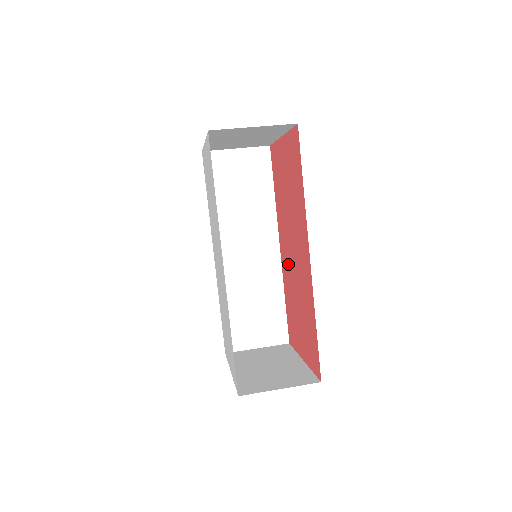
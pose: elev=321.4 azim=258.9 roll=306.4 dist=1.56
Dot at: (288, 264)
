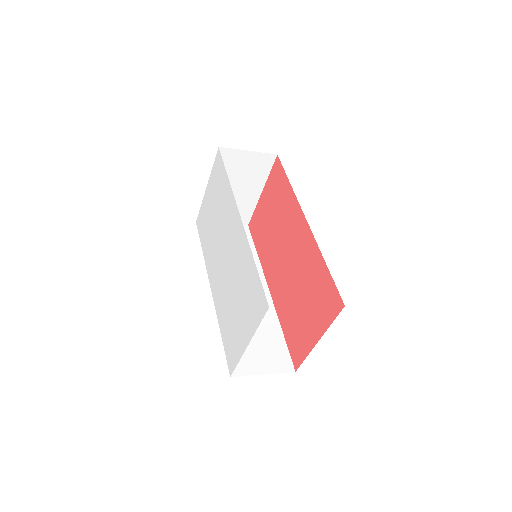
Dot at: (282, 281)
